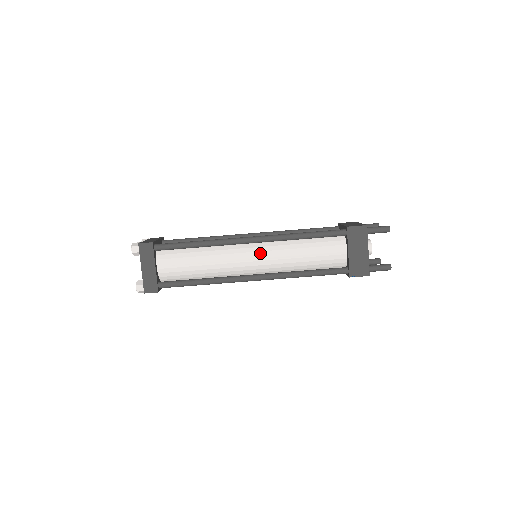
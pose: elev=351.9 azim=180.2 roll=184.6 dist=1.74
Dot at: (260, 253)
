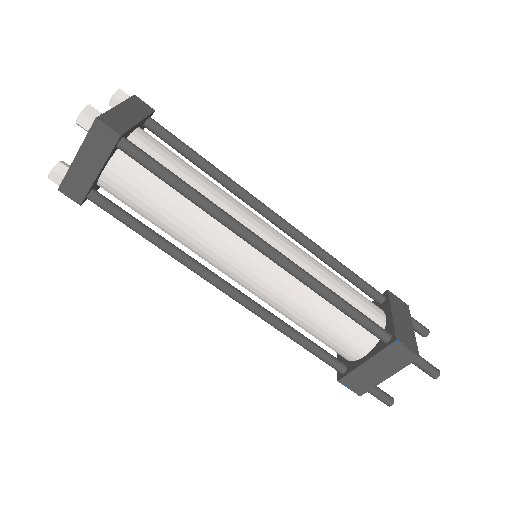
Dot at: (263, 272)
